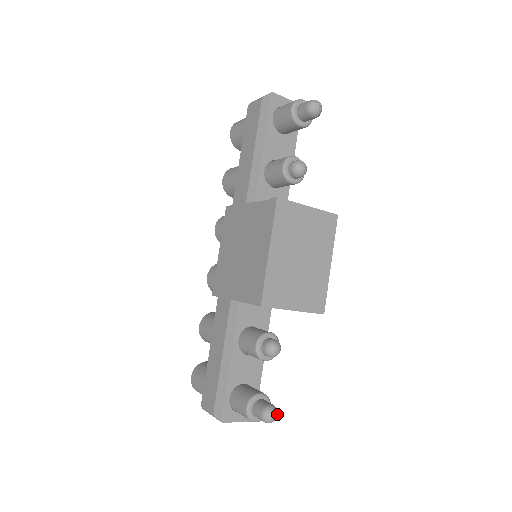
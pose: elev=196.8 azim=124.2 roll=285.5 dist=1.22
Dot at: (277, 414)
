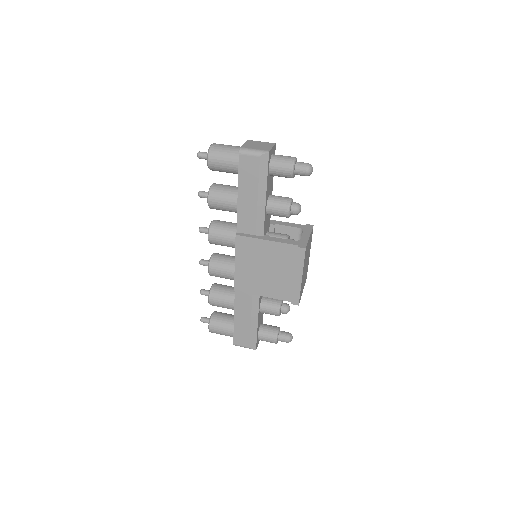
Dot at: (292, 336)
